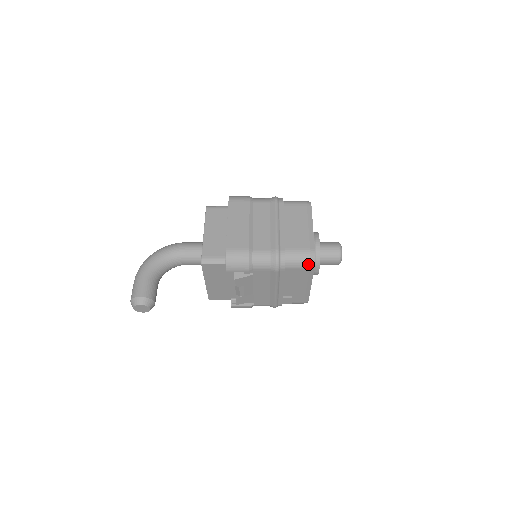
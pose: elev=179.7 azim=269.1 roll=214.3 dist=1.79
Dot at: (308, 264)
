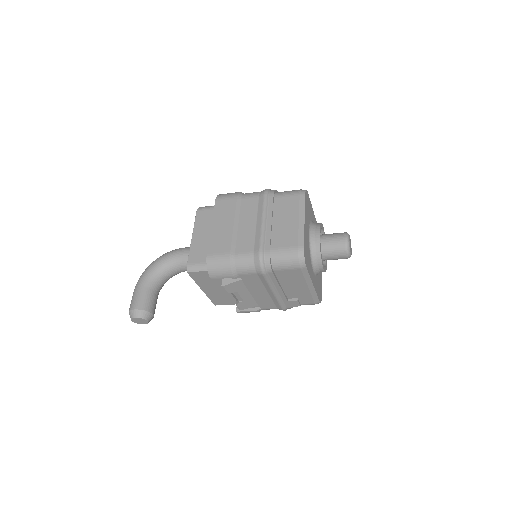
Dot at: (297, 264)
